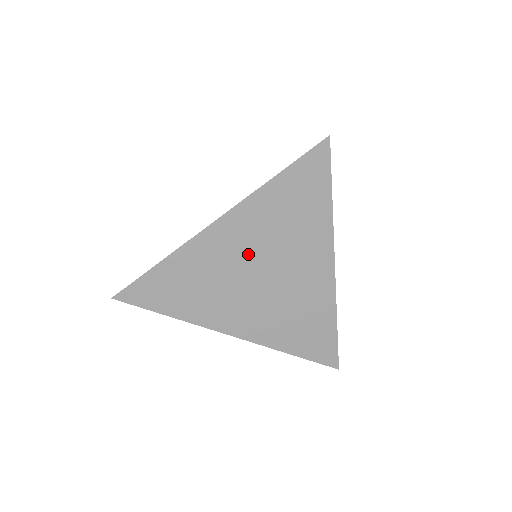
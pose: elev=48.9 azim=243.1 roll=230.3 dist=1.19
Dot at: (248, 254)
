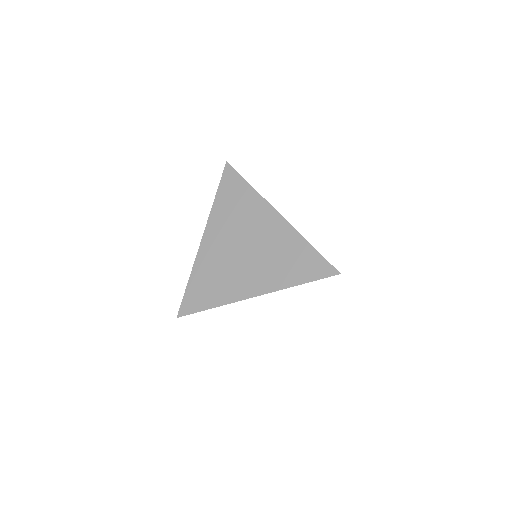
Dot at: (229, 243)
